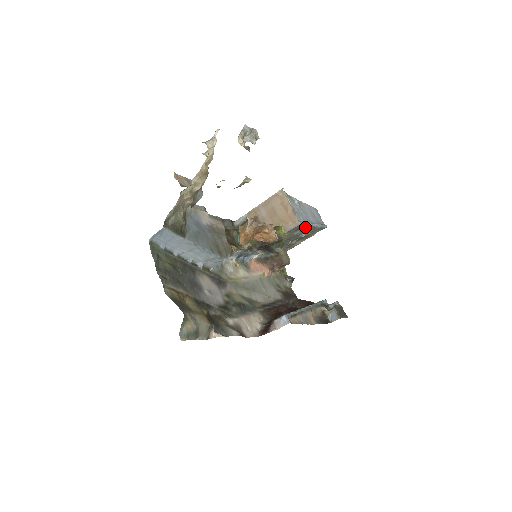
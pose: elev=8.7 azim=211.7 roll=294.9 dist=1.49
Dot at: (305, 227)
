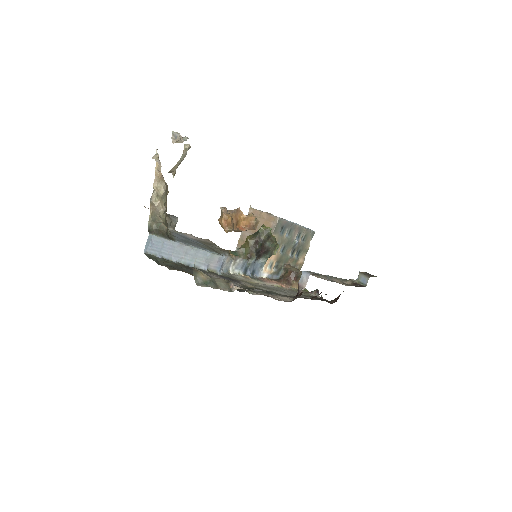
Dot at: (289, 227)
